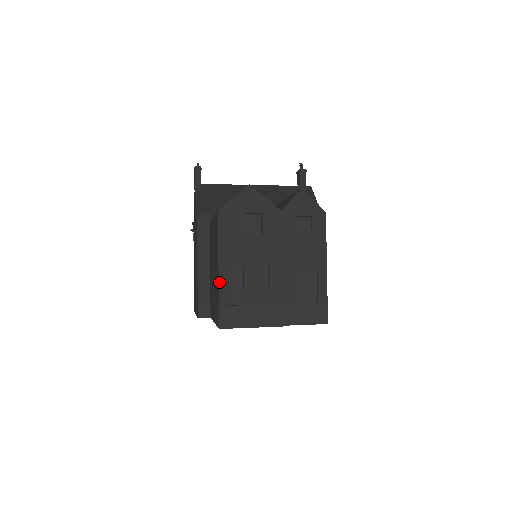
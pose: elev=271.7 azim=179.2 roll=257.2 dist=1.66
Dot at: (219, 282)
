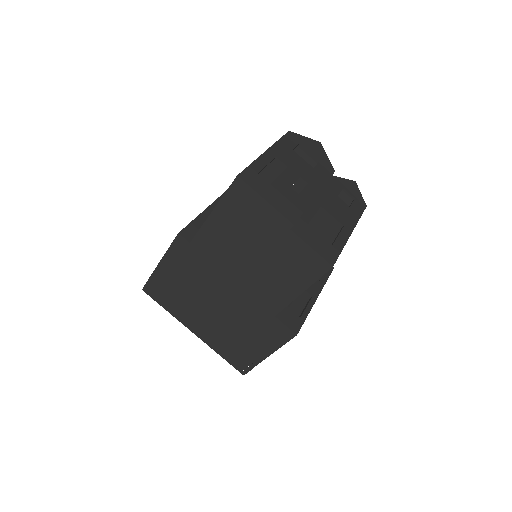
Dot at: (260, 156)
